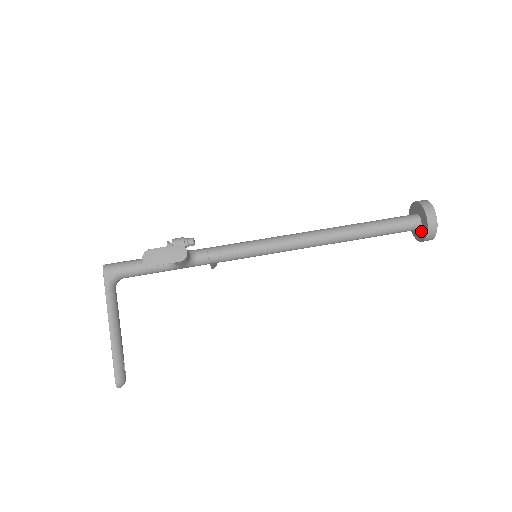
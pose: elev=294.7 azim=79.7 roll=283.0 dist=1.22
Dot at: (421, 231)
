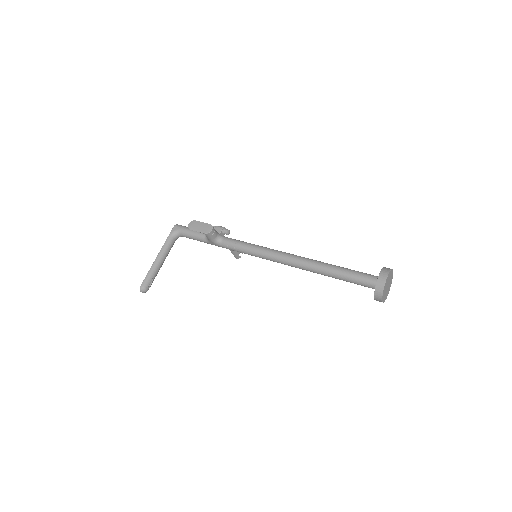
Dot at: occluded
